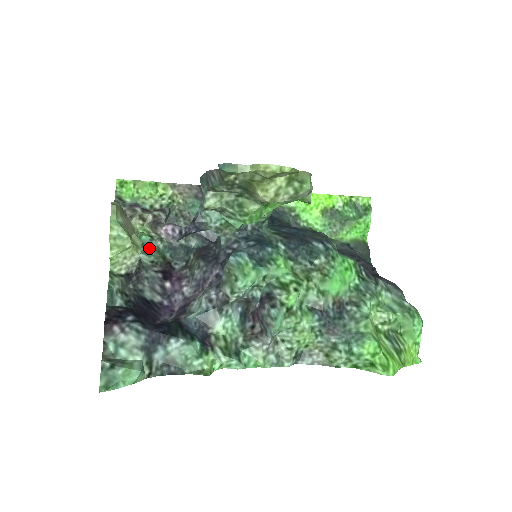
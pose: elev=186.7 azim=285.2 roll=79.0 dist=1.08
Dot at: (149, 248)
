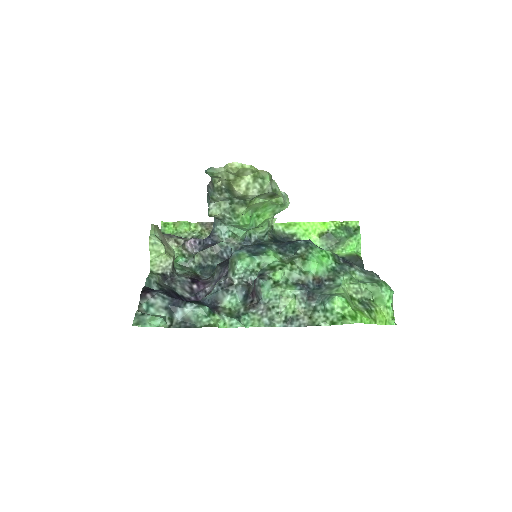
Dot at: (184, 267)
